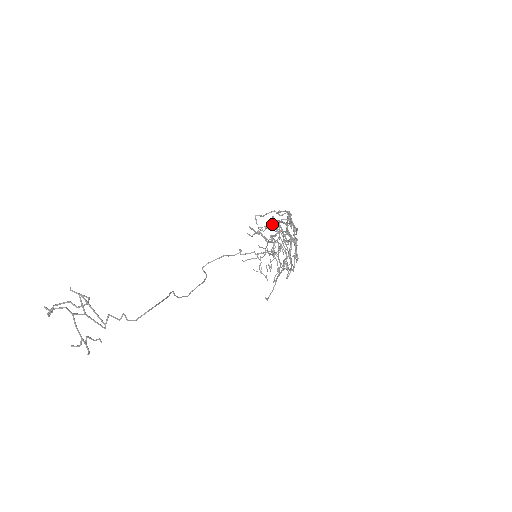
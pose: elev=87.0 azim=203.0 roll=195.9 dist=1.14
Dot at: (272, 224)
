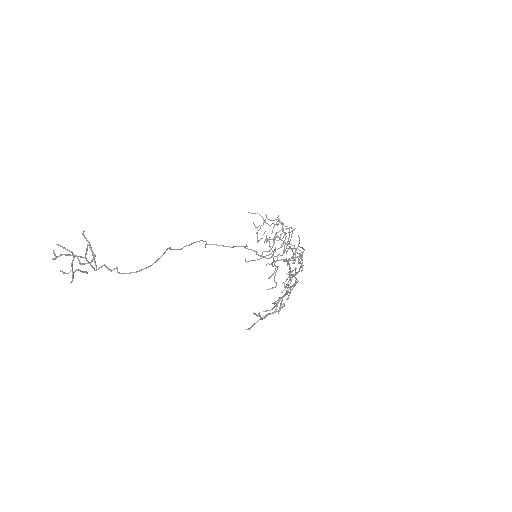
Dot at: (289, 229)
